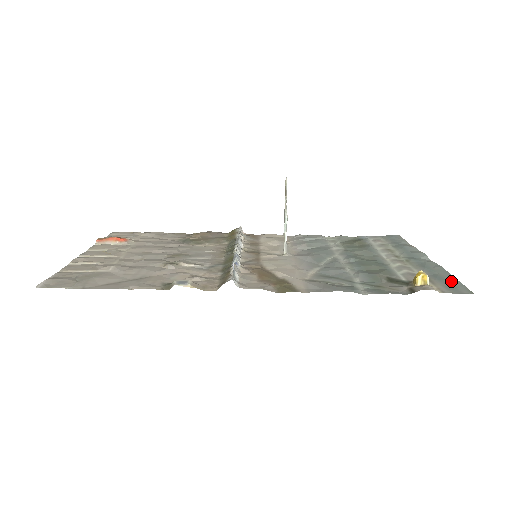
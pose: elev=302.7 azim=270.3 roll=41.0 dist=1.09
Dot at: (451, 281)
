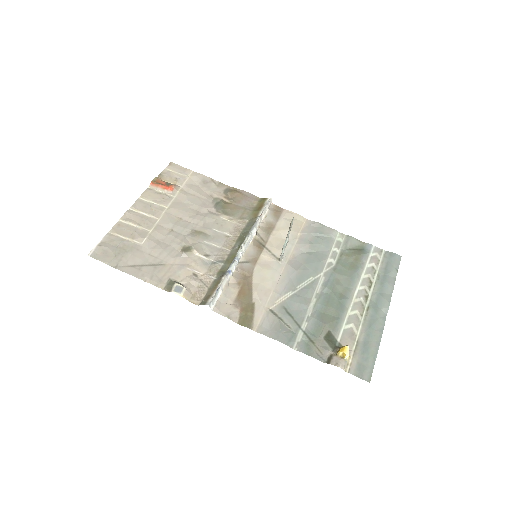
Dot at: (369, 358)
